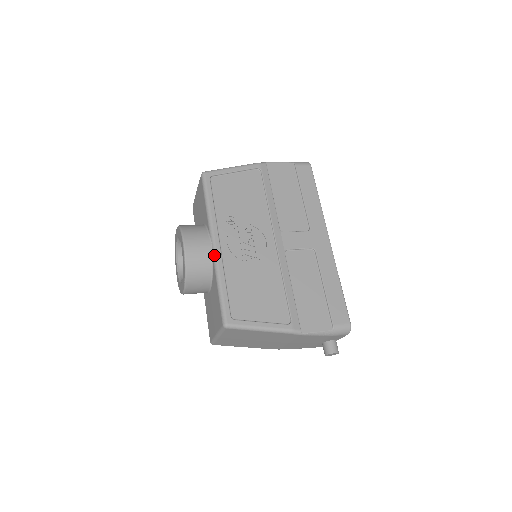
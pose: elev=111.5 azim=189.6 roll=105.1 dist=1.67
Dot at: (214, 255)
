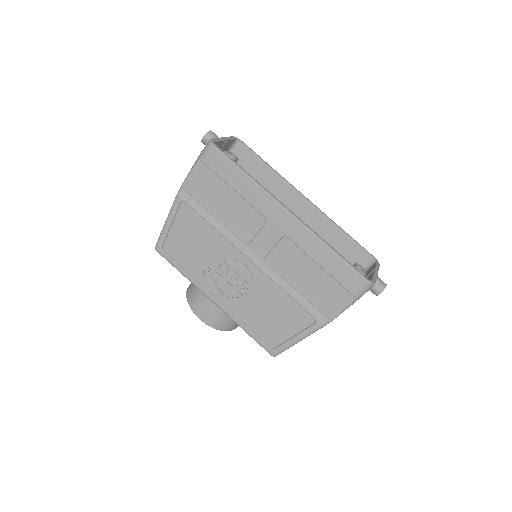
Dot at: (222, 311)
